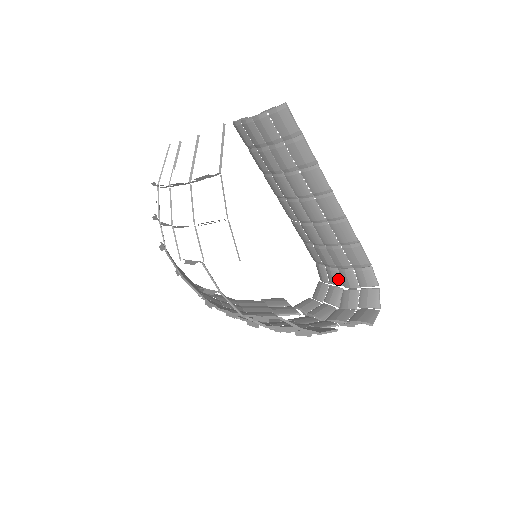
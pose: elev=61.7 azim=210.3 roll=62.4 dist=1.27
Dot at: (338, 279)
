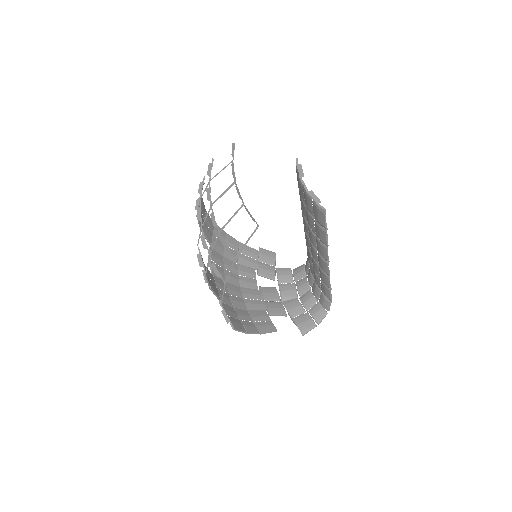
Dot at: (311, 282)
